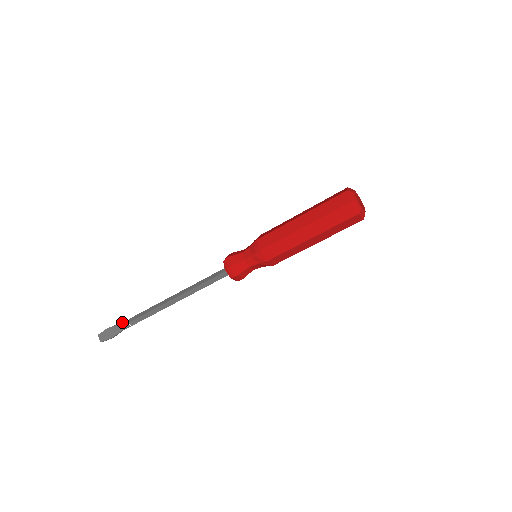
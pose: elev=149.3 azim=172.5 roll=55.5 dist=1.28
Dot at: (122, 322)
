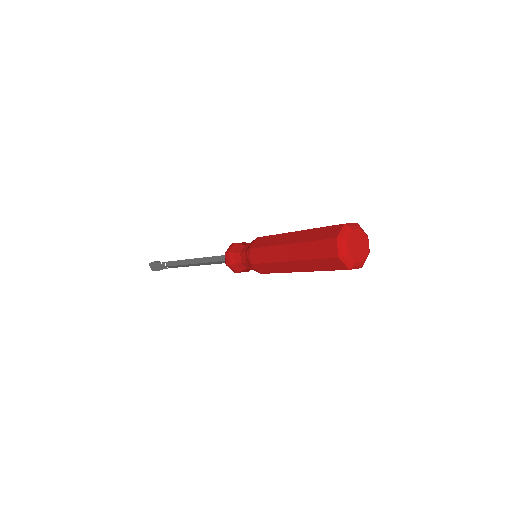
Dot at: (162, 262)
